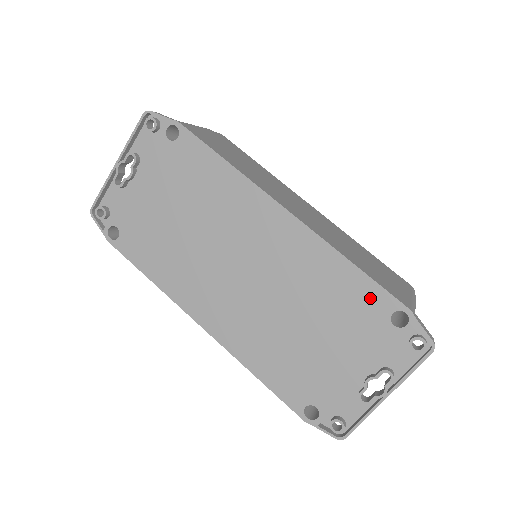
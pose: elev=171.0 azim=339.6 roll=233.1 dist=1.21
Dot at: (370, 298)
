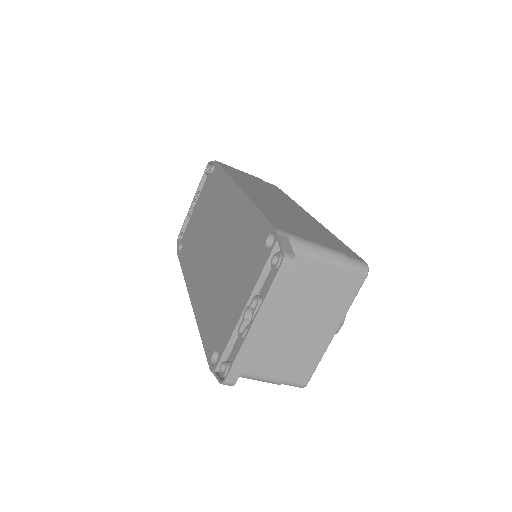
Dot at: (259, 231)
